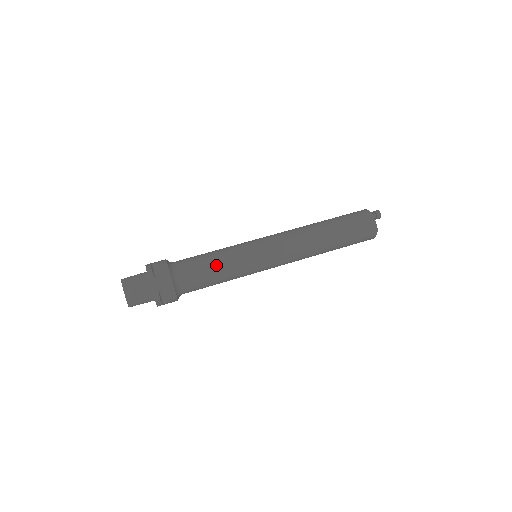
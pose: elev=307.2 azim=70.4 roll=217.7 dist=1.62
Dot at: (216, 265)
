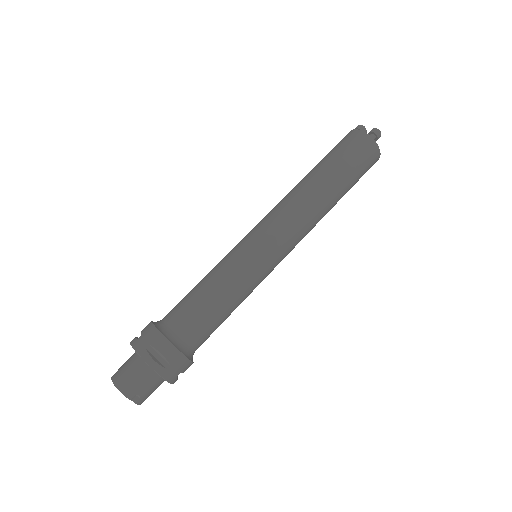
Dot at: (226, 306)
